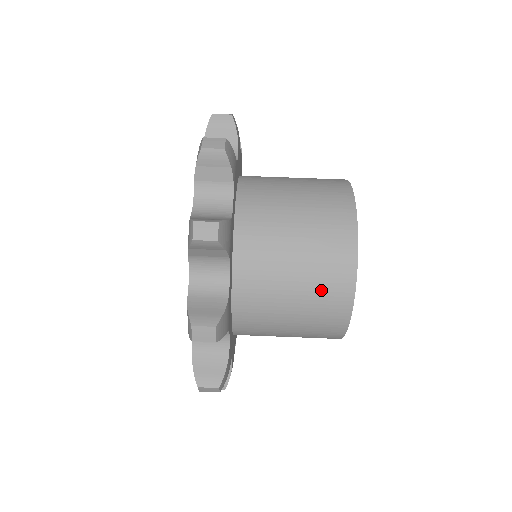
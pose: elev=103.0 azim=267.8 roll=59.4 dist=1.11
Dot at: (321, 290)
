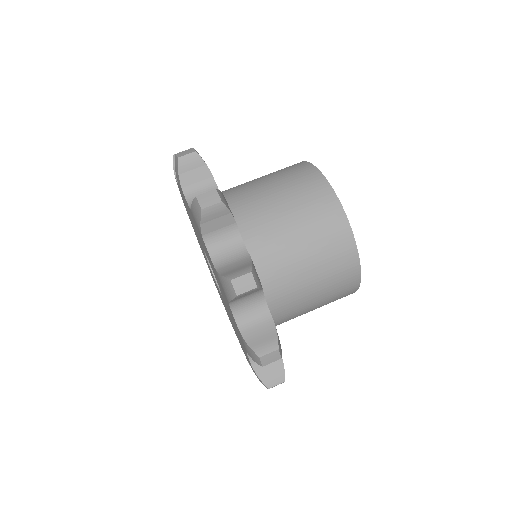
Dot at: (302, 192)
